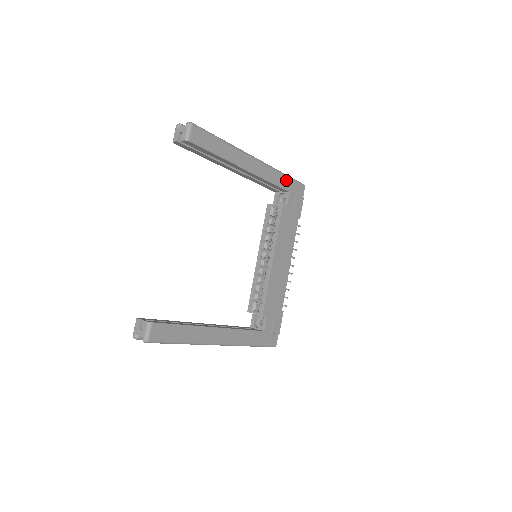
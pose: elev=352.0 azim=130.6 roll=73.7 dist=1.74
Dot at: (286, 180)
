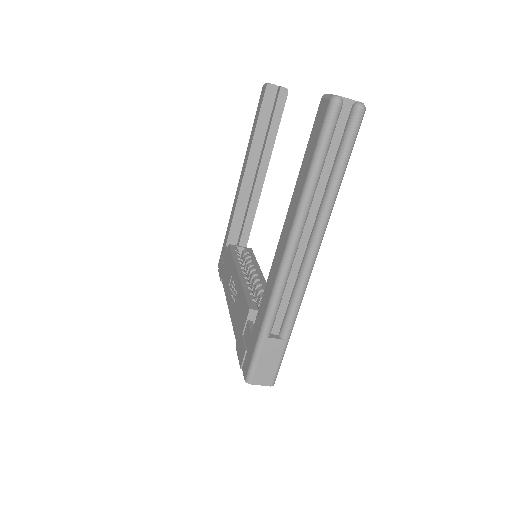
Dot at: occluded
